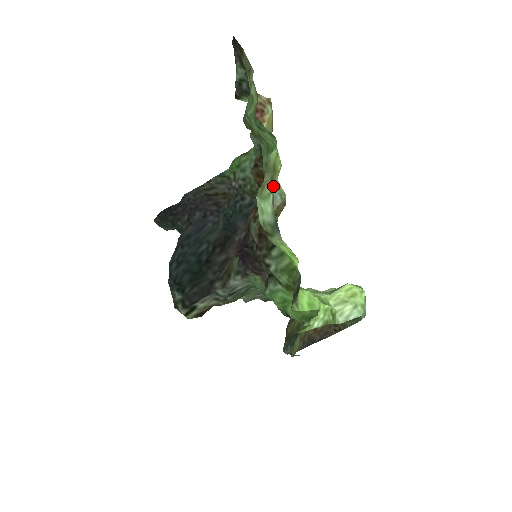
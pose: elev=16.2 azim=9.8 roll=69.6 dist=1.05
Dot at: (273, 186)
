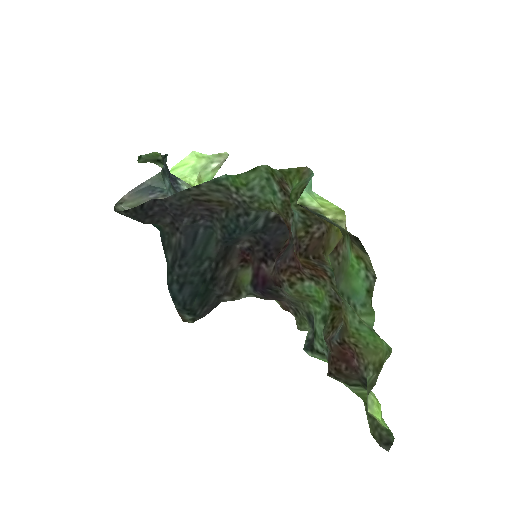
Dot at: (371, 364)
